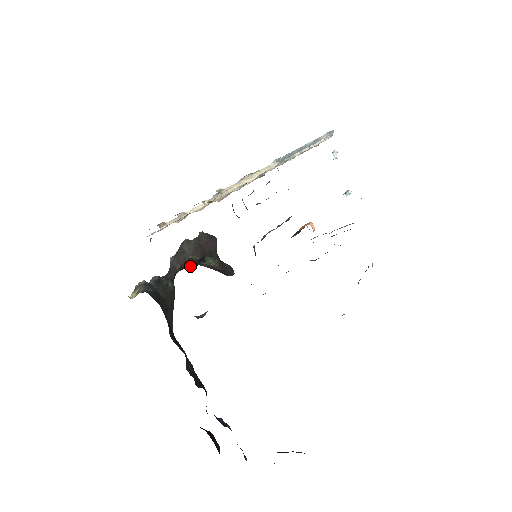
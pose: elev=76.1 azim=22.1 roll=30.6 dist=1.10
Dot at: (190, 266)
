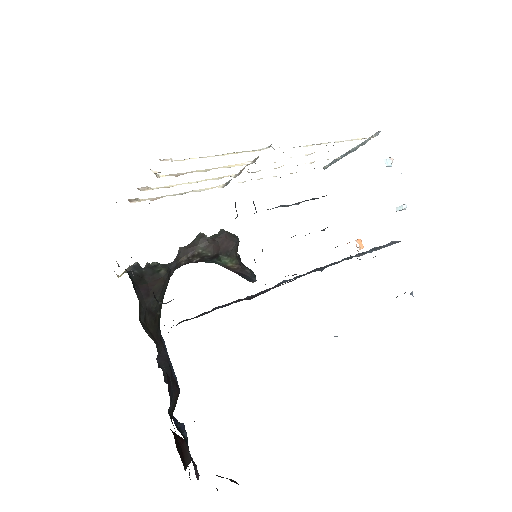
Dot at: (202, 261)
